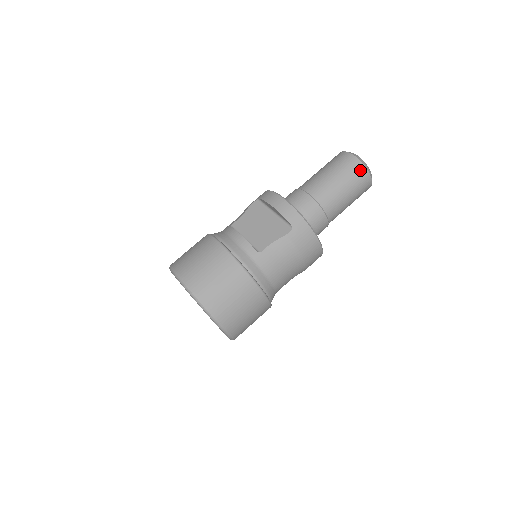
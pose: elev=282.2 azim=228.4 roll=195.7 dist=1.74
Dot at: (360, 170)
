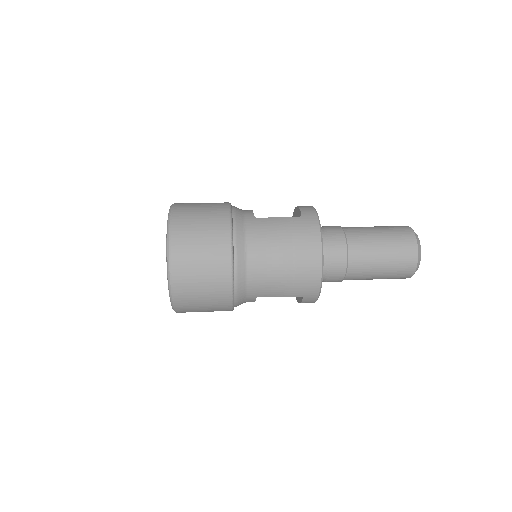
Dot at: (407, 233)
